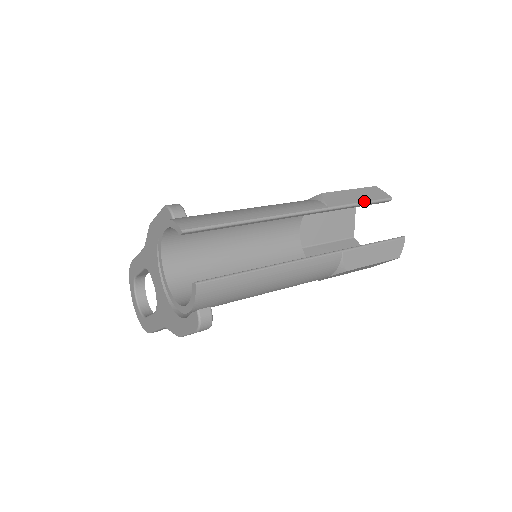
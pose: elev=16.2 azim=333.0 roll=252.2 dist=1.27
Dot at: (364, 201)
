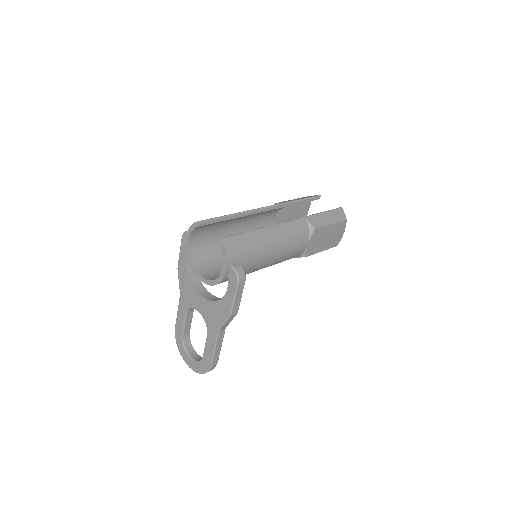
Dot at: (303, 198)
